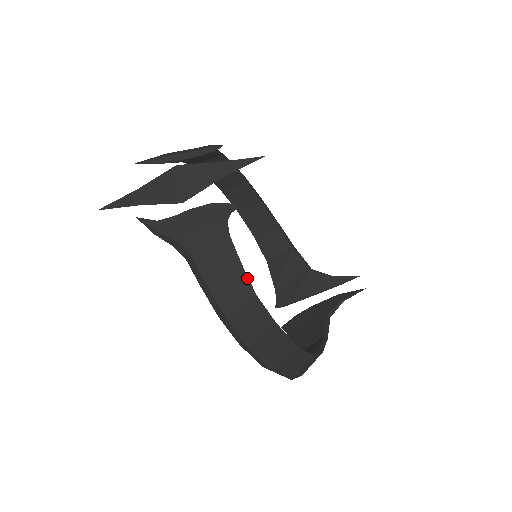
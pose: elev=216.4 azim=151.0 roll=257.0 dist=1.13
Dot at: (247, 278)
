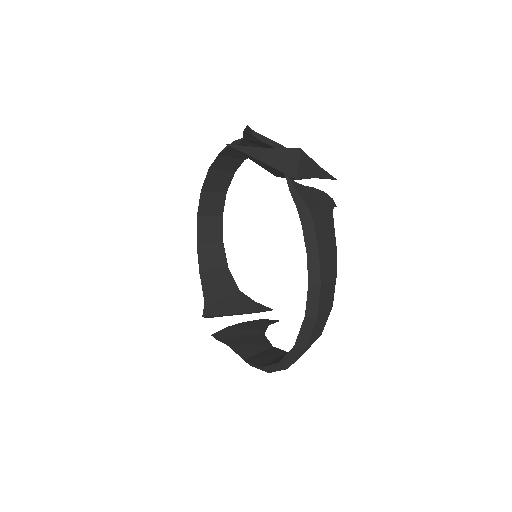
Dot at: (336, 261)
